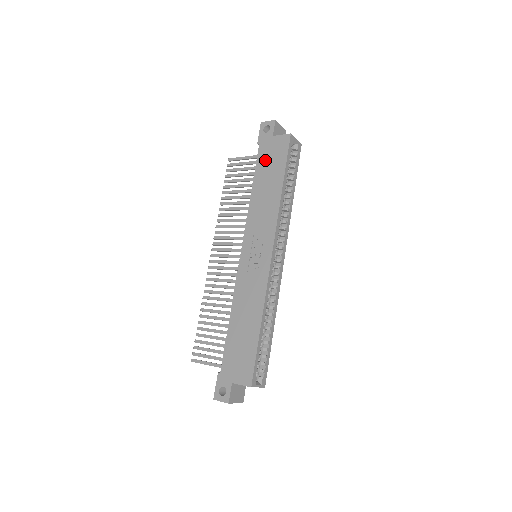
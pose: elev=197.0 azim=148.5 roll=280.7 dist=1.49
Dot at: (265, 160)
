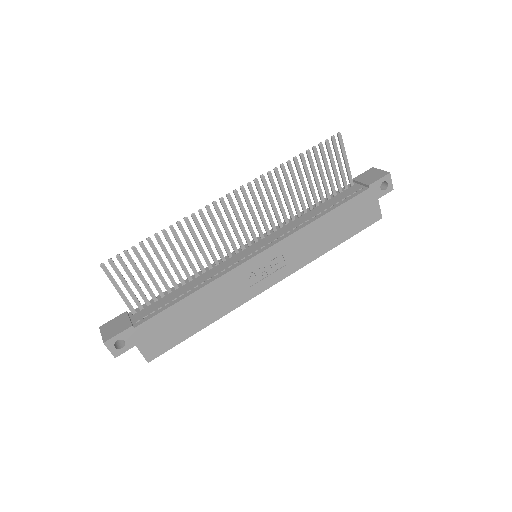
Dot at: (355, 209)
